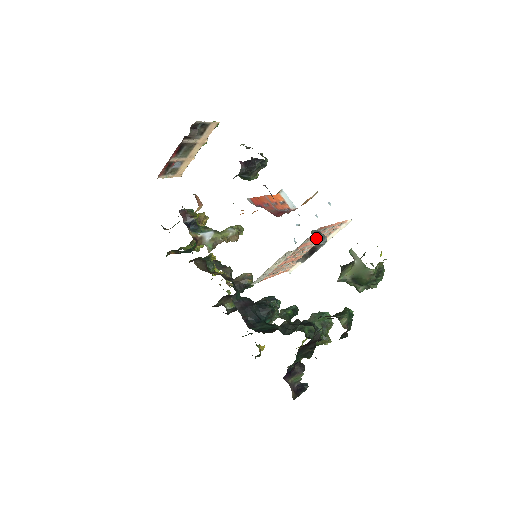
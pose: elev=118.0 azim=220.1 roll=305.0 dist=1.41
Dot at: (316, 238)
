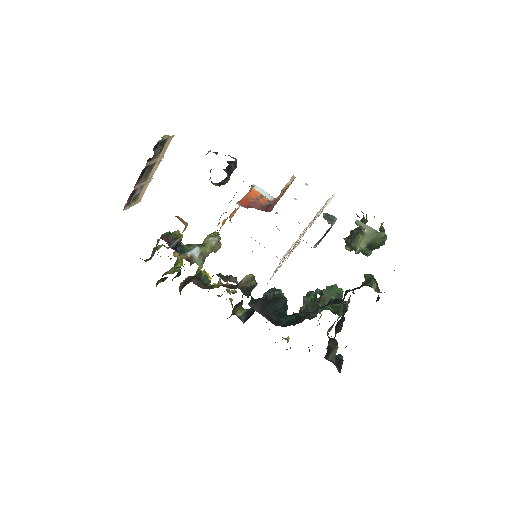
Dot at: (328, 221)
